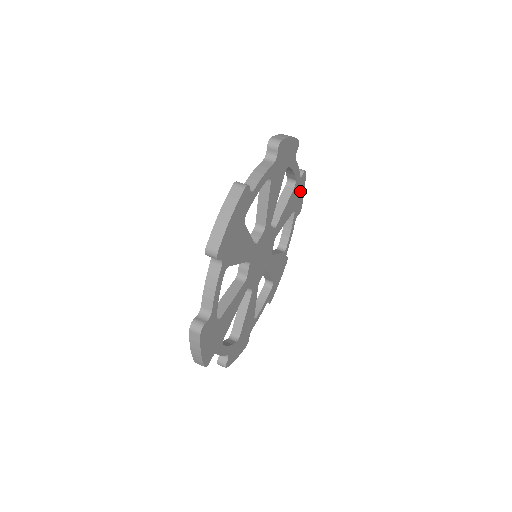
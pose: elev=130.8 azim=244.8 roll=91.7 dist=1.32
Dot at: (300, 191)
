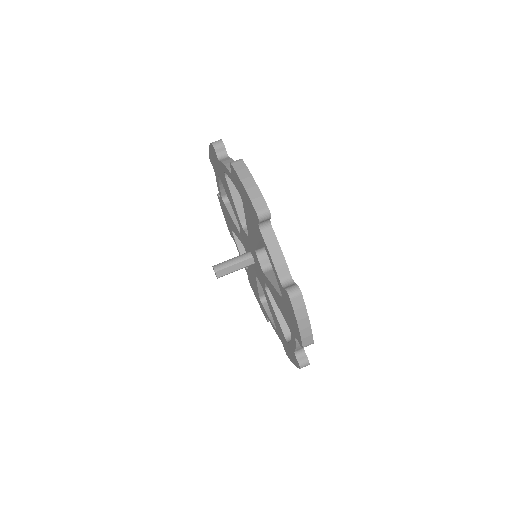
Dot at: occluded
